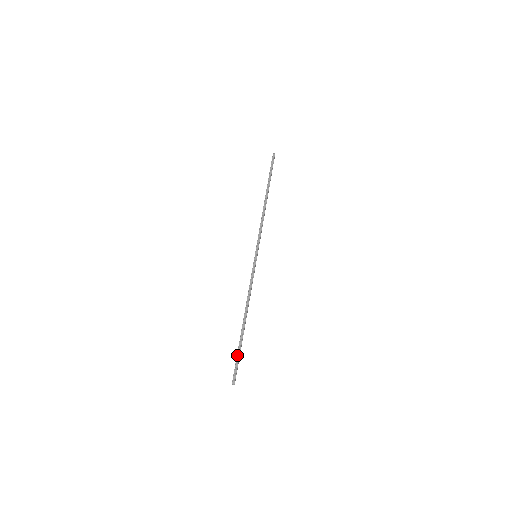
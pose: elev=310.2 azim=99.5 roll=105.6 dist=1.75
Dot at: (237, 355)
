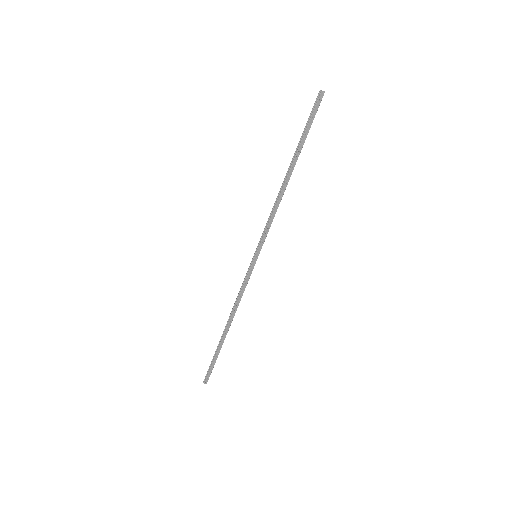
Dot at: occluded
